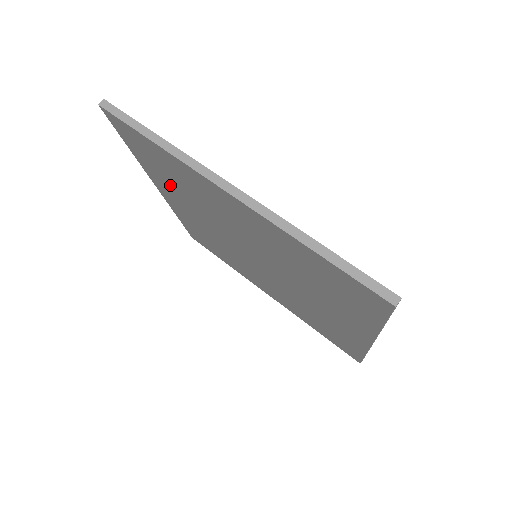
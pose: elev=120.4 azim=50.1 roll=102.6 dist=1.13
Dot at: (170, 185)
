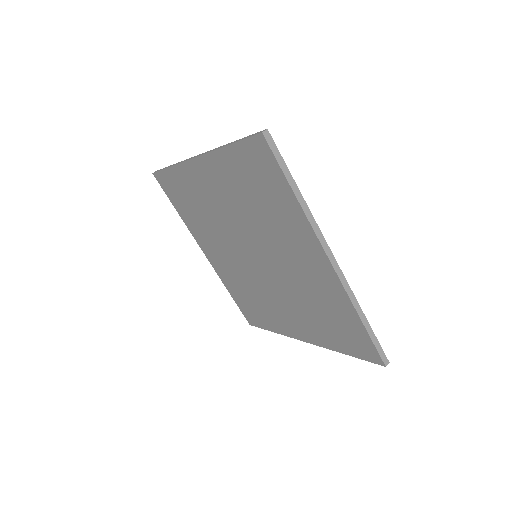
Dot at: (236, 186)
